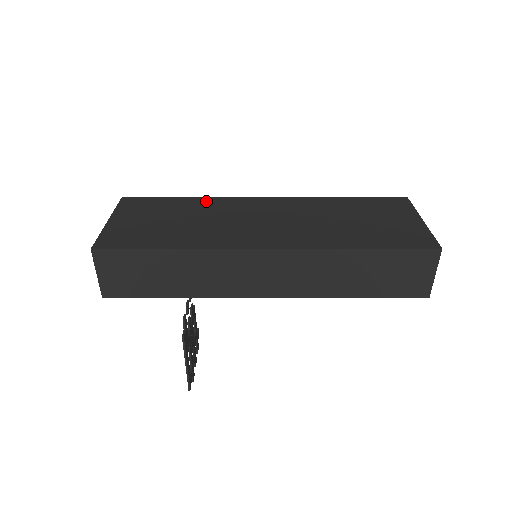
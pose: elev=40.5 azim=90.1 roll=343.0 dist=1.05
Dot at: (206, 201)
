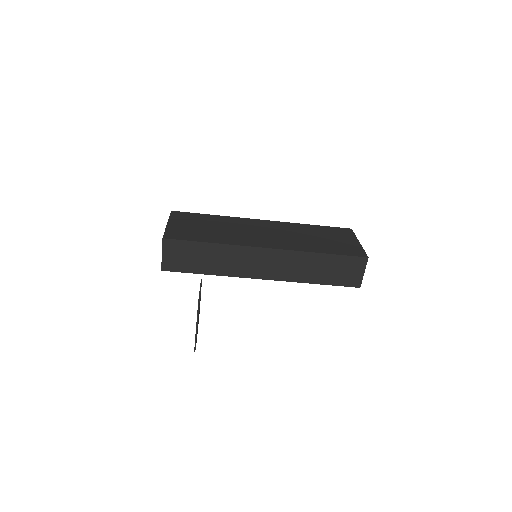
Dot at: (227, 219)
